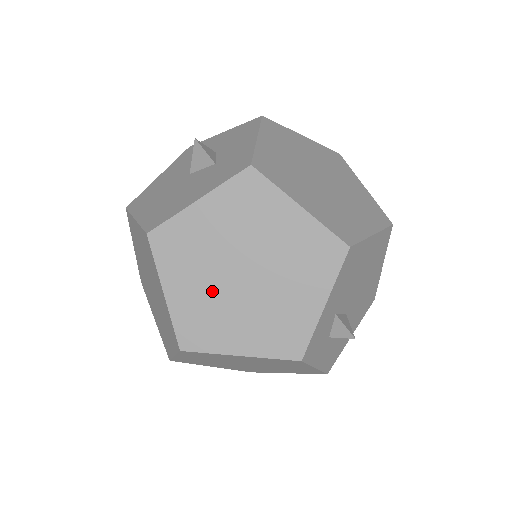
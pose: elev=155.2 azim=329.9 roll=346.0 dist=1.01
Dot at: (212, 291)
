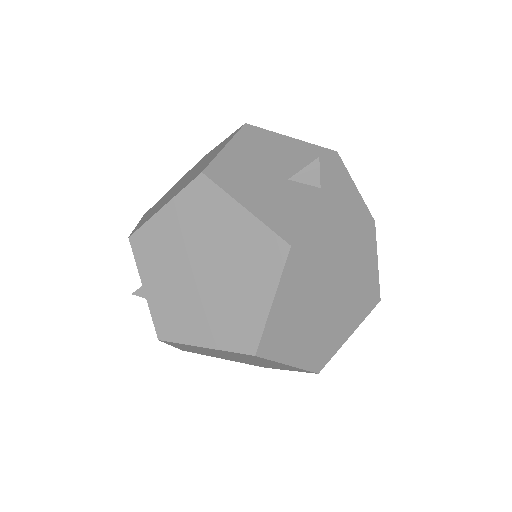
Dot at: (303, 310)
